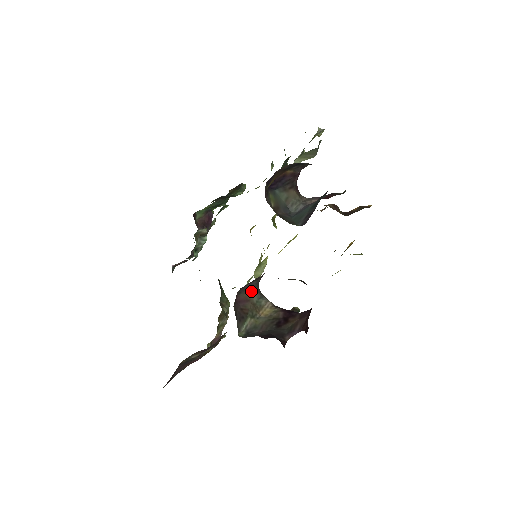
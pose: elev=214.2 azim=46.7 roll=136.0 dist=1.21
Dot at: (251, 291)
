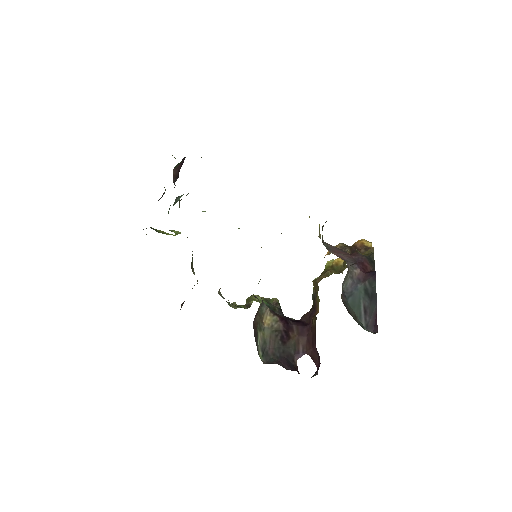
Dot at: (260, 305)
